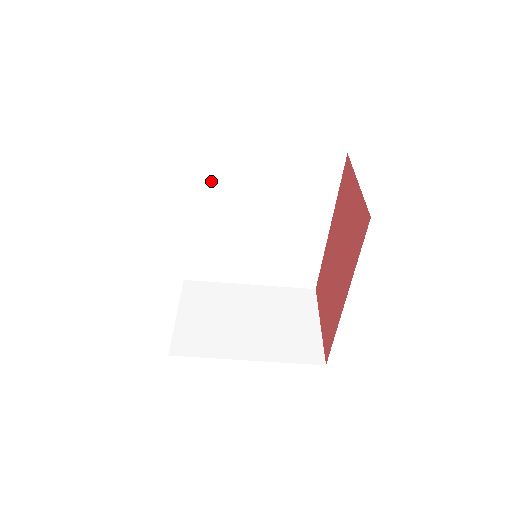
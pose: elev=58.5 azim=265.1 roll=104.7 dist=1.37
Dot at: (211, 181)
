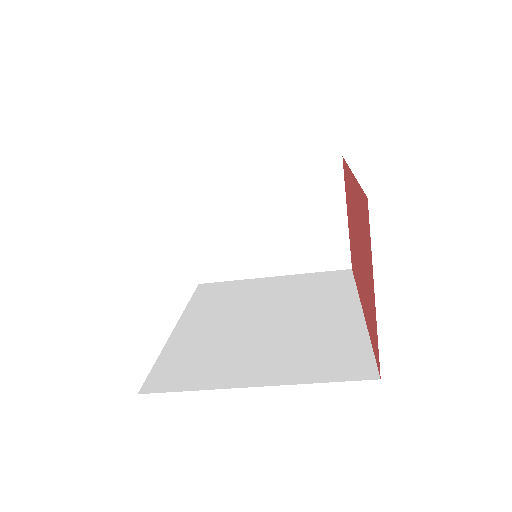
Dot at: occluded
